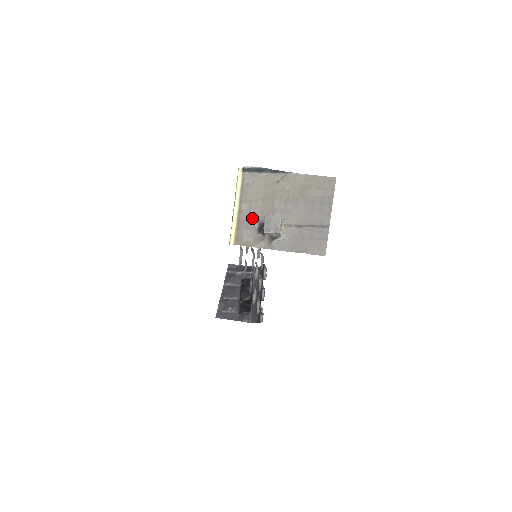
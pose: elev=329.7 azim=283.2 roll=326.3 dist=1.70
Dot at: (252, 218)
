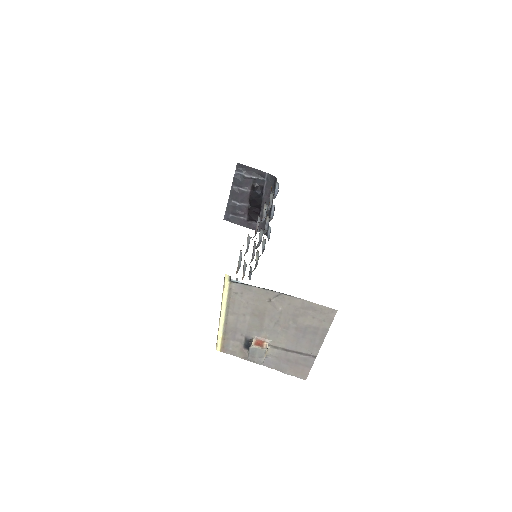
Dot at: (239, 332)
